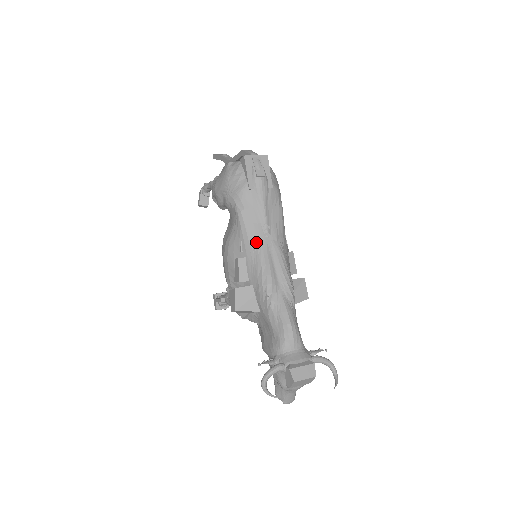
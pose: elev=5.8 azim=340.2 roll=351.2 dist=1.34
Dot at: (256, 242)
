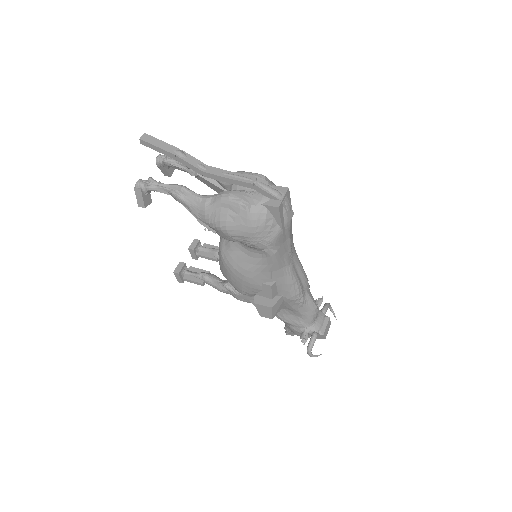
Dot at: (286, 268)
